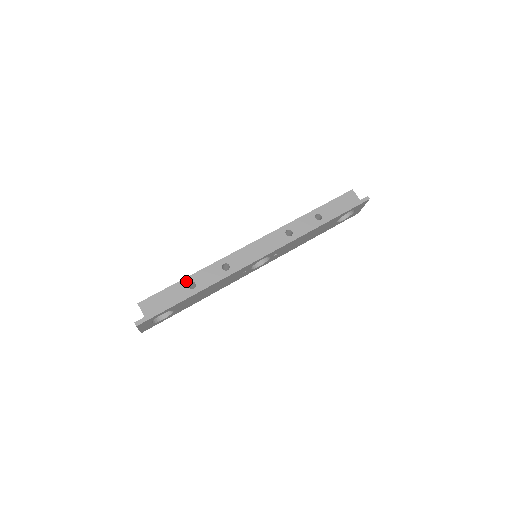
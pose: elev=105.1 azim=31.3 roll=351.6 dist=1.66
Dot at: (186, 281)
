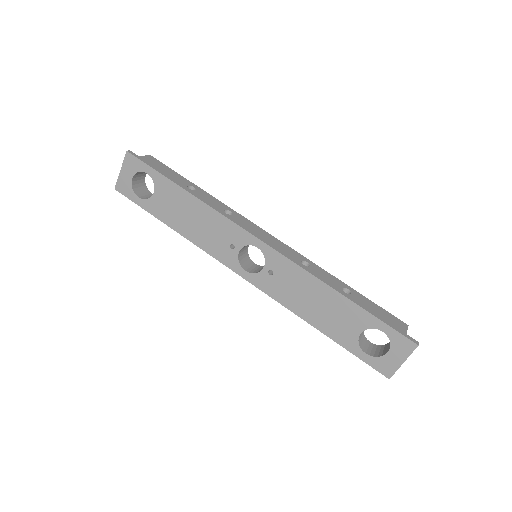
Dot at: (193, 185)
